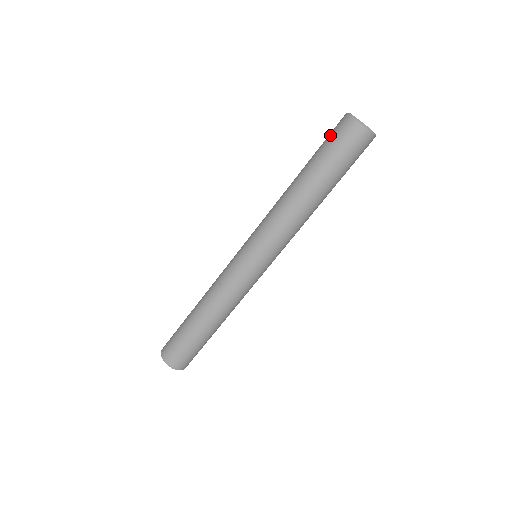
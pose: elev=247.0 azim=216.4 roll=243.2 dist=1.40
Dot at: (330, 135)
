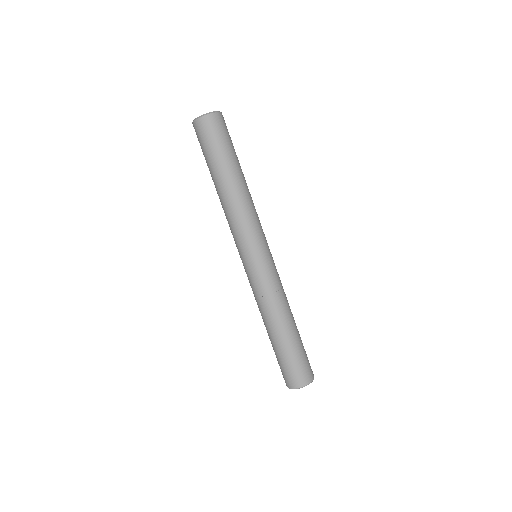
Dot at: occluded
